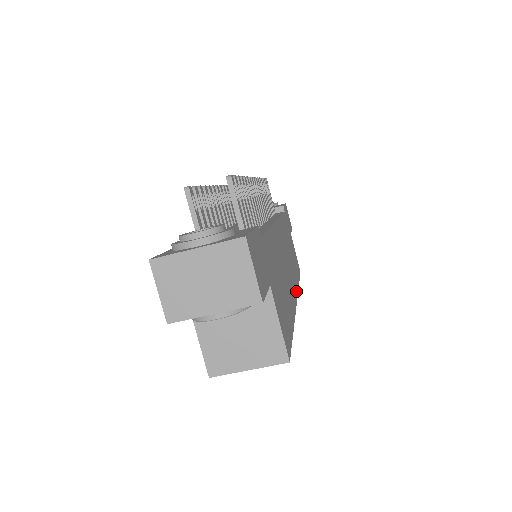
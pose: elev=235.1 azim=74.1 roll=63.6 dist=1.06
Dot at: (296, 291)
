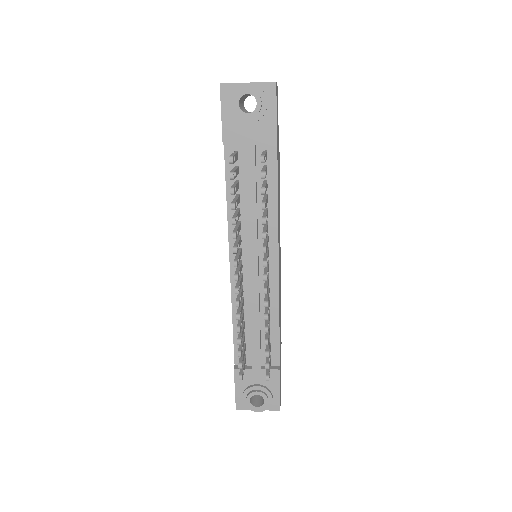
Dot at: occluded
